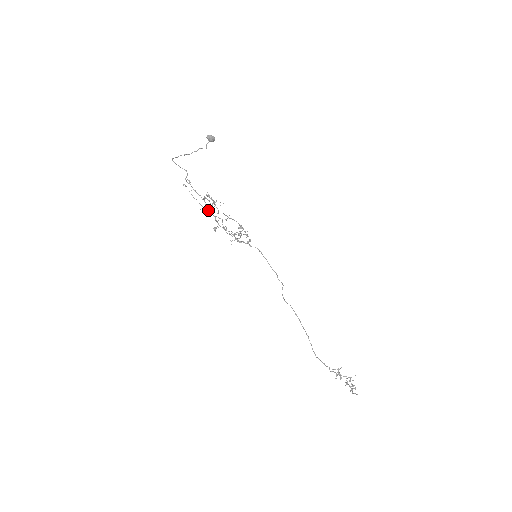
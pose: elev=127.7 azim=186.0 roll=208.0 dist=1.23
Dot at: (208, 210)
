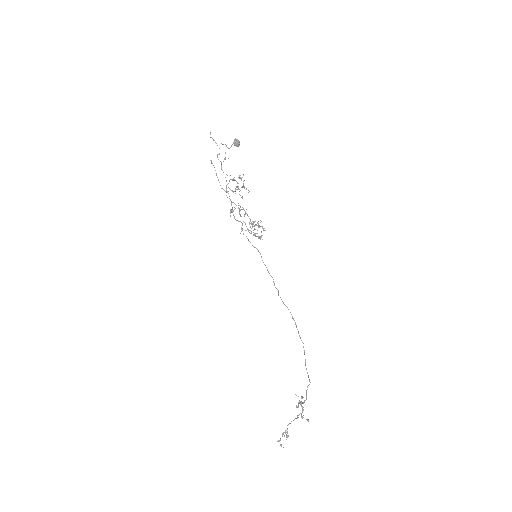
Dot at: occluded
